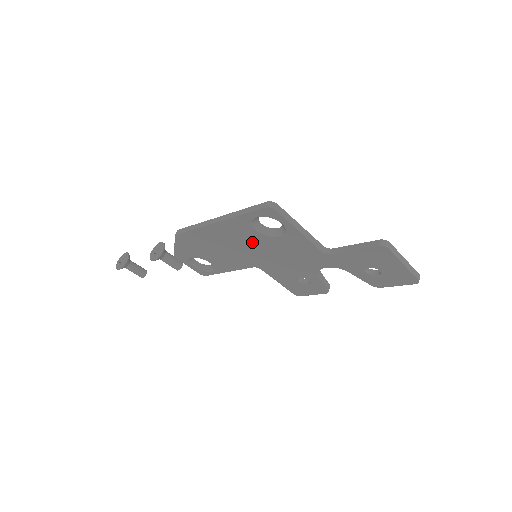
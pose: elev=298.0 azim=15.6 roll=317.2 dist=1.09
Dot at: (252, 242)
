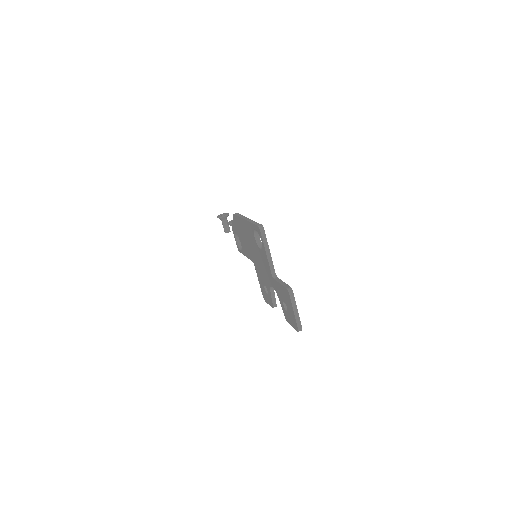
Dot at: (253, 244)
